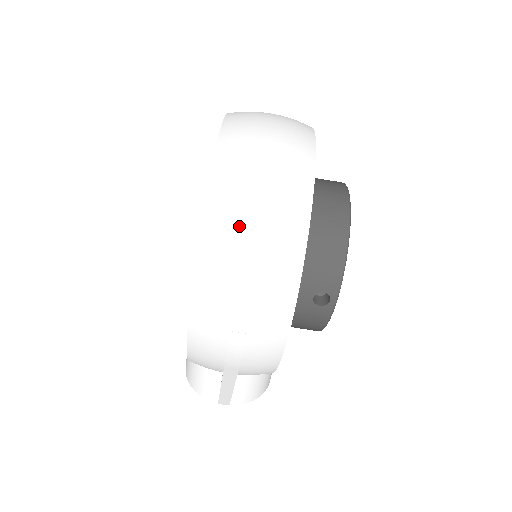
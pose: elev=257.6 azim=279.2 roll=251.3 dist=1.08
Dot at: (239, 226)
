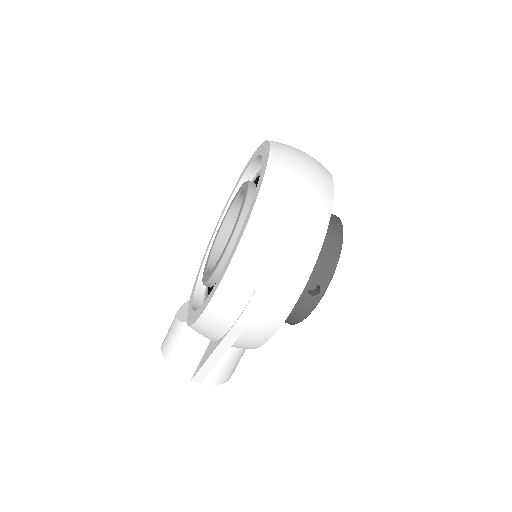
Dot at: (284, 210)
